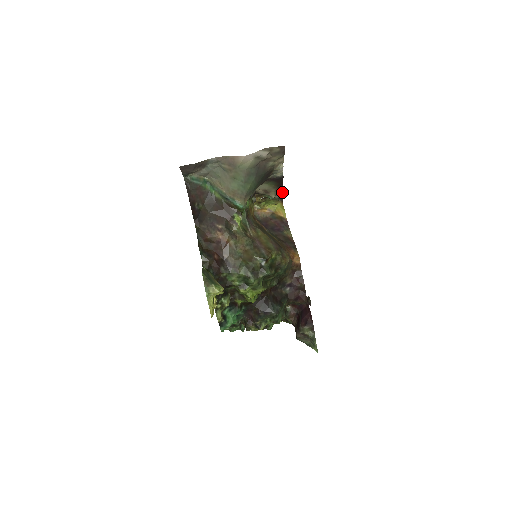
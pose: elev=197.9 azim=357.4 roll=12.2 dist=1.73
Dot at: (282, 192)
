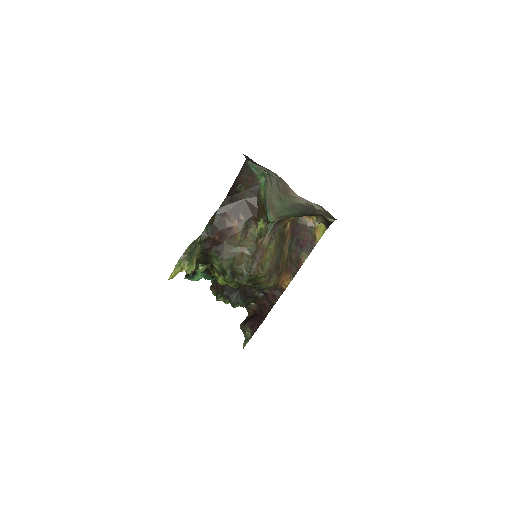
Dot at: (329, 225)
